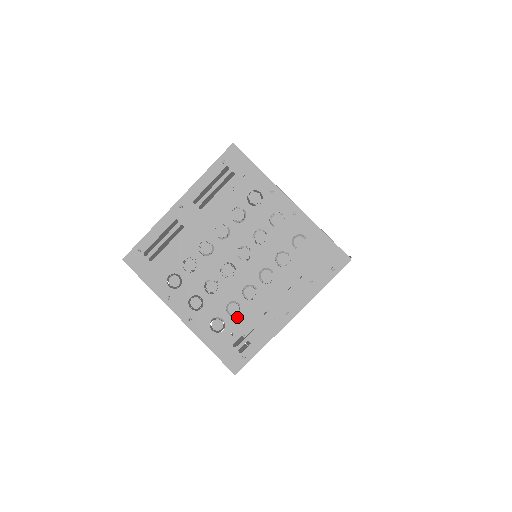
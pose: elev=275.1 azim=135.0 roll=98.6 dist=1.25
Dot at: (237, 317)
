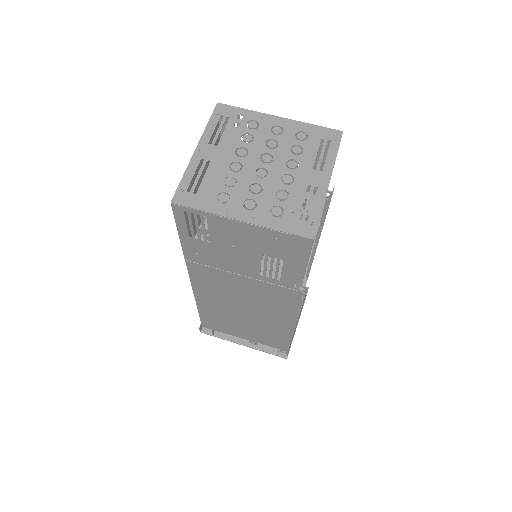
Dot at: (288, 199)
